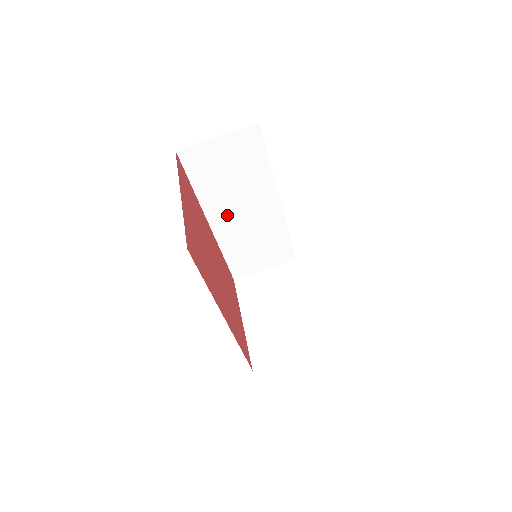
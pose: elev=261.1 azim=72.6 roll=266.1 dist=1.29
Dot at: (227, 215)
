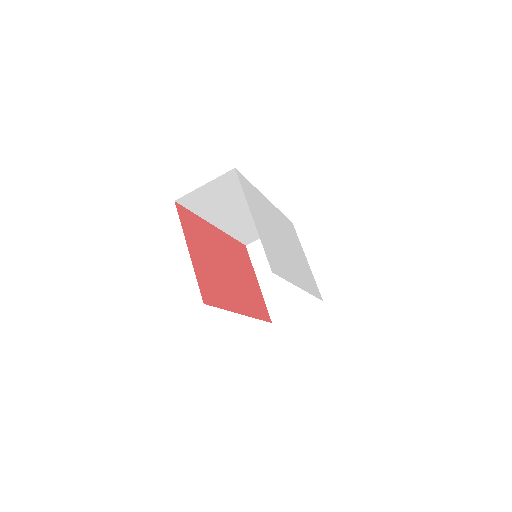
Dot at: (227, 218)
